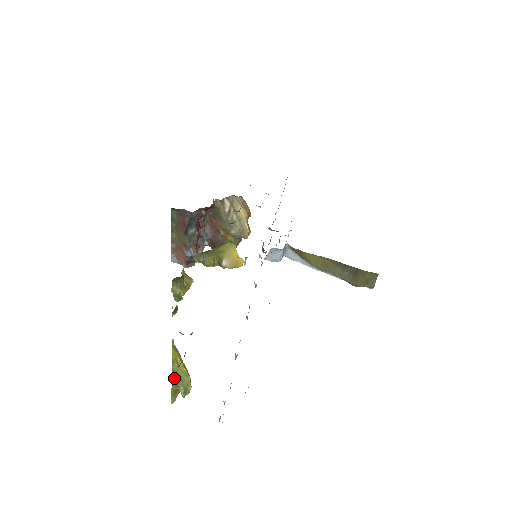
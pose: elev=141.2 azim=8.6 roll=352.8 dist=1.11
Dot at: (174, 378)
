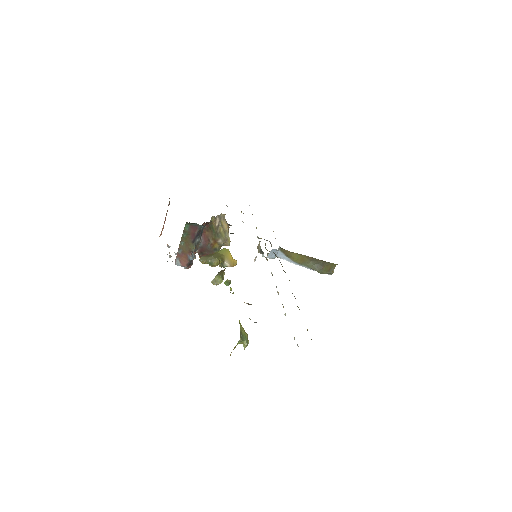
Dot at: (241, 335)
